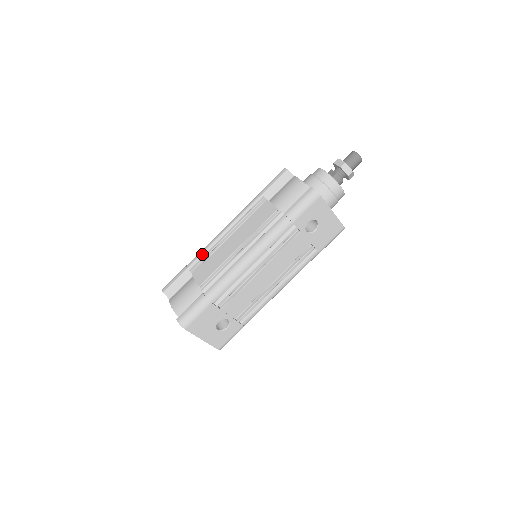
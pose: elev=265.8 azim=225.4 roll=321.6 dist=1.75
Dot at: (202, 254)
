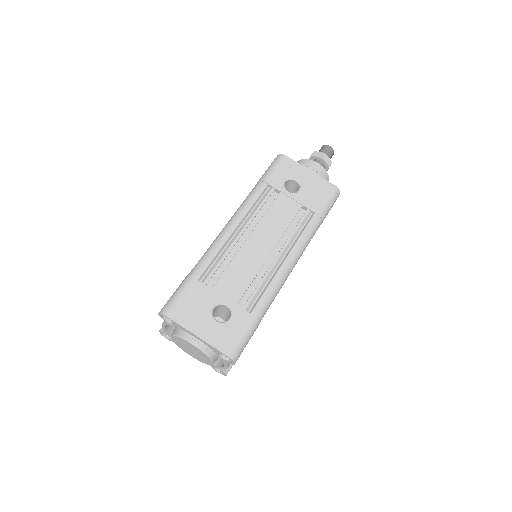
Dot at: occluded
